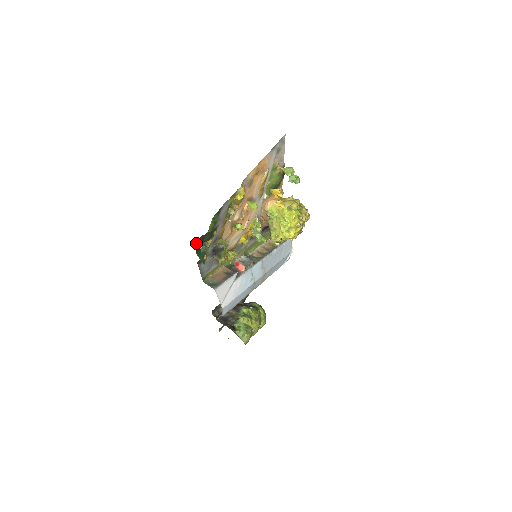
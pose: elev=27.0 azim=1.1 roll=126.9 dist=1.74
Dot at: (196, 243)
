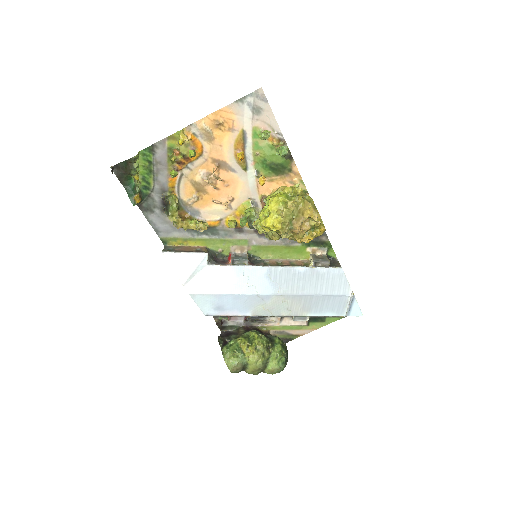
Dot at: (113, 169)
